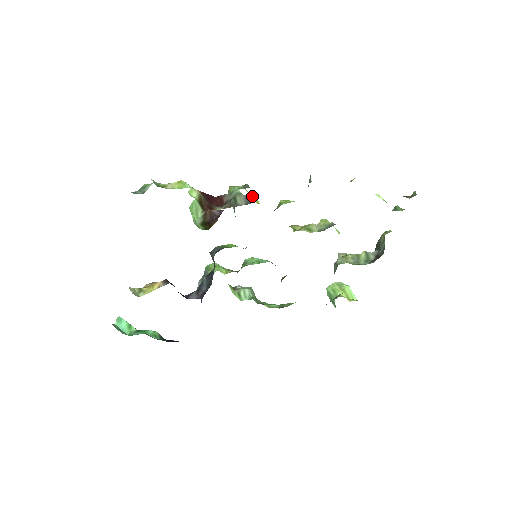
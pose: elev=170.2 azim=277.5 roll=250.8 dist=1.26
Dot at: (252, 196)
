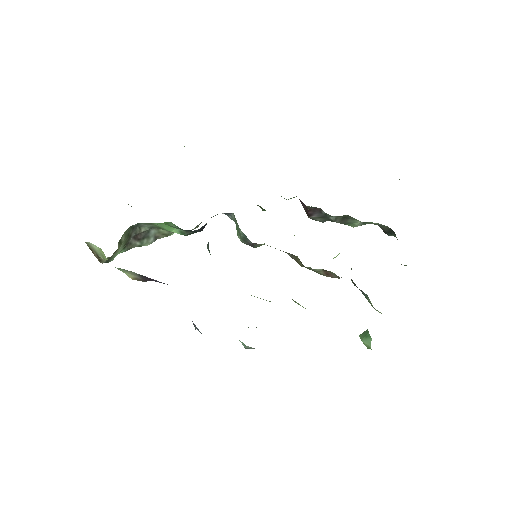
Dot at: occluded
